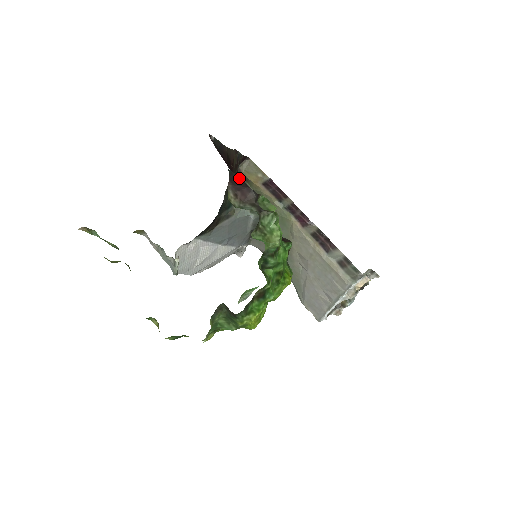
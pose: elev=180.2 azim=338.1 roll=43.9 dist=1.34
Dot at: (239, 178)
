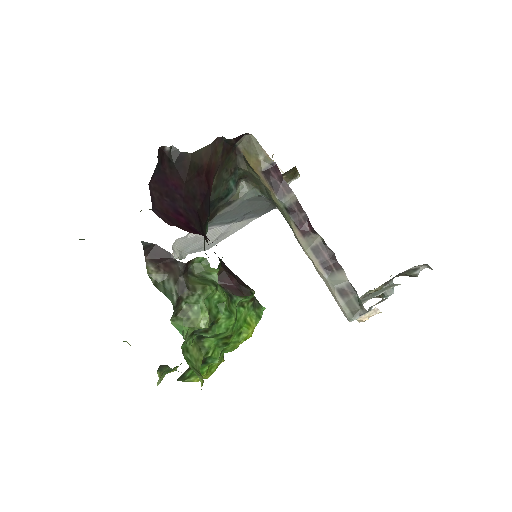
Dot at: (160, 248)
